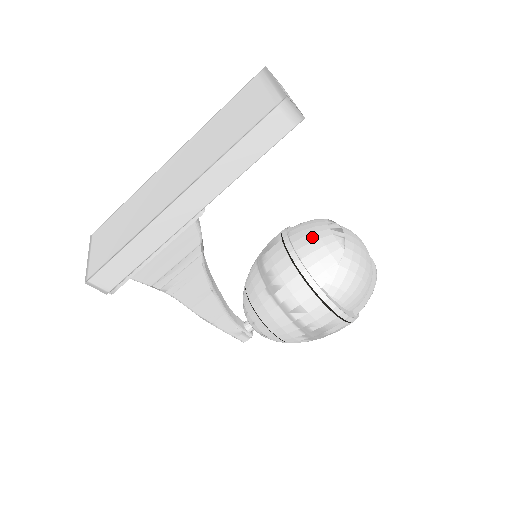
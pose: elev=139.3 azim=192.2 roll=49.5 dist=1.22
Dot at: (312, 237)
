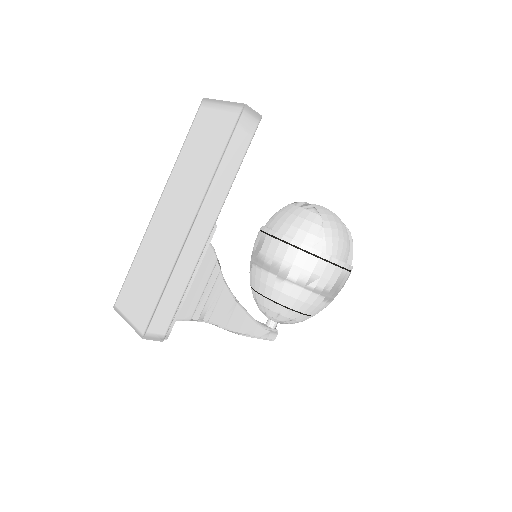
Dot at: (291, 219)
